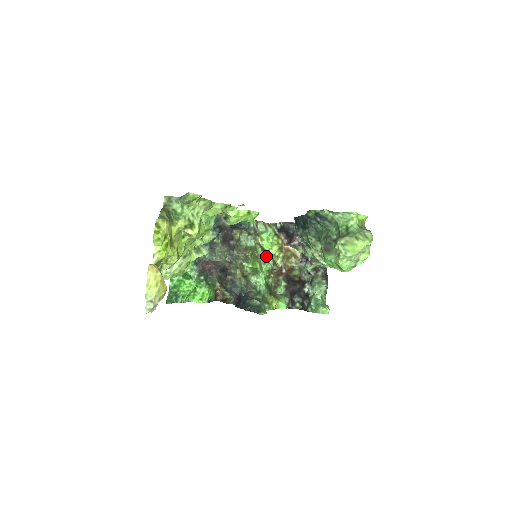
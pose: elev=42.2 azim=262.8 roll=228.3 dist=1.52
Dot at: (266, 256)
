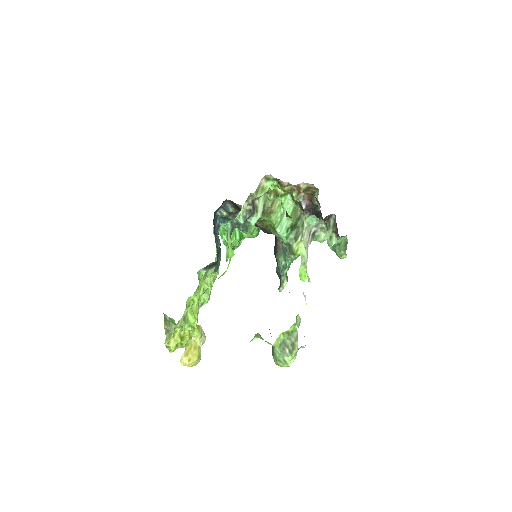
Dot at: (281, 200)
